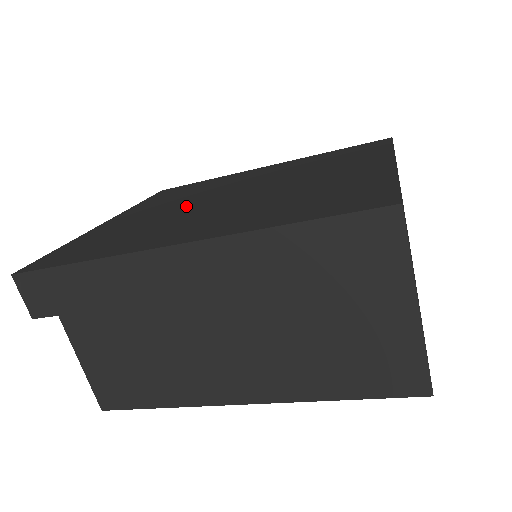
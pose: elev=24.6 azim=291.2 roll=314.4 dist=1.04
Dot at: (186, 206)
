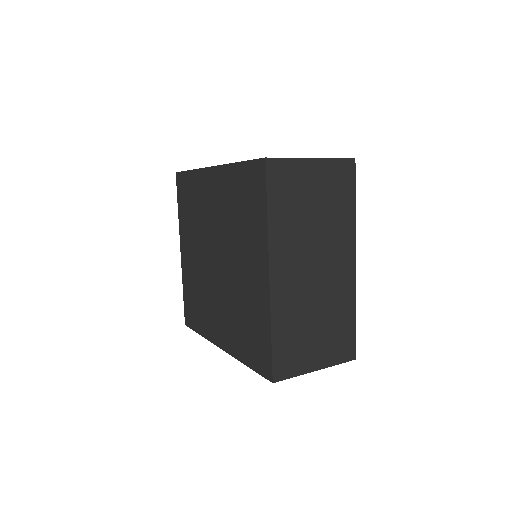
Dot at: (203, 263)
